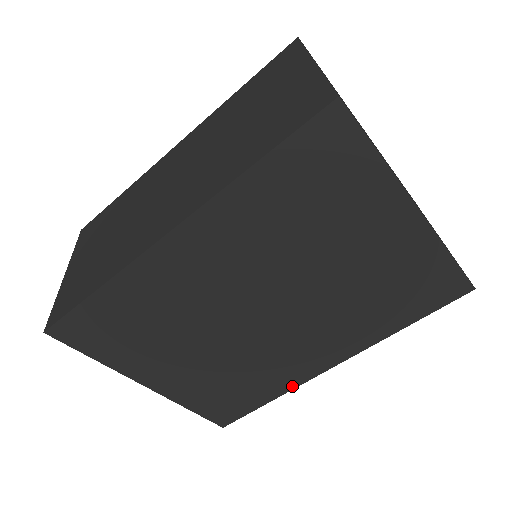
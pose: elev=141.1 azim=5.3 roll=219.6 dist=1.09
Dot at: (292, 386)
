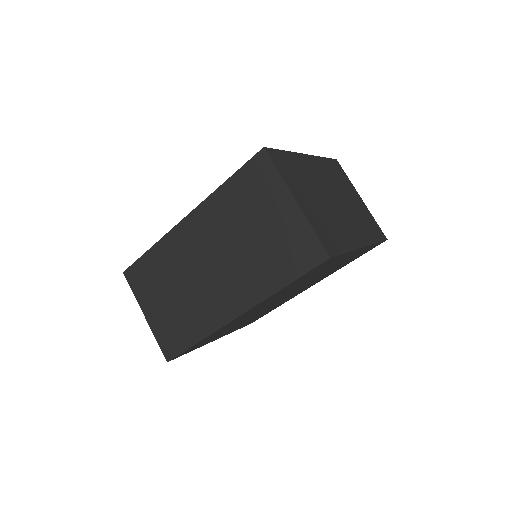
Dot at: occluded
